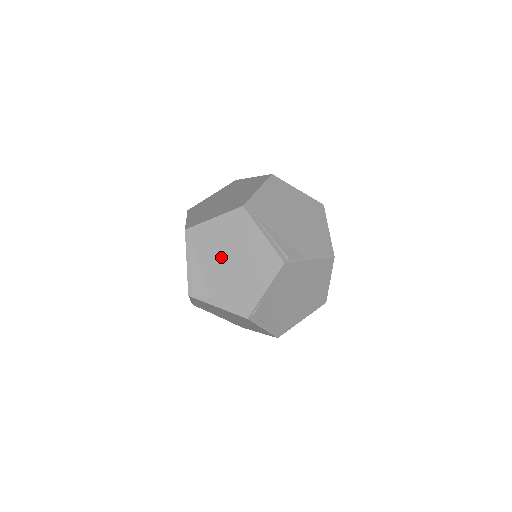
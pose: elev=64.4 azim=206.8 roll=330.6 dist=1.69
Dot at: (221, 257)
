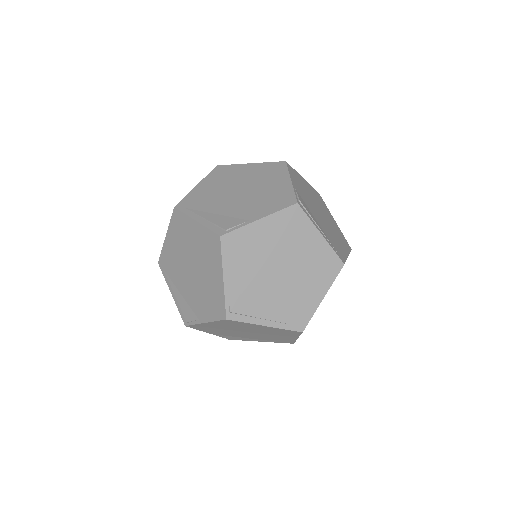
Dot at: (185, 269)
